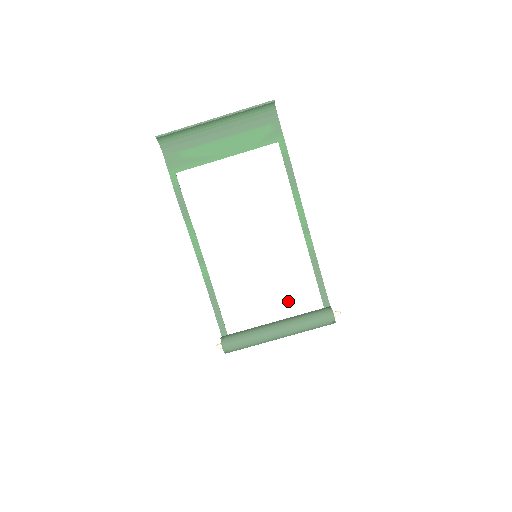
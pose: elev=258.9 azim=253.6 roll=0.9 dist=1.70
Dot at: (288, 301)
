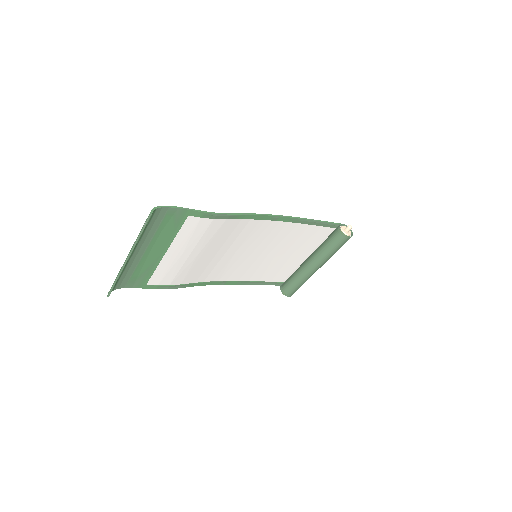
Dot at: (304, 246)
